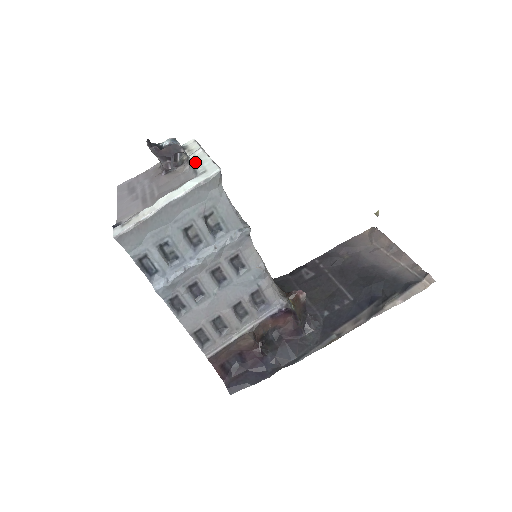
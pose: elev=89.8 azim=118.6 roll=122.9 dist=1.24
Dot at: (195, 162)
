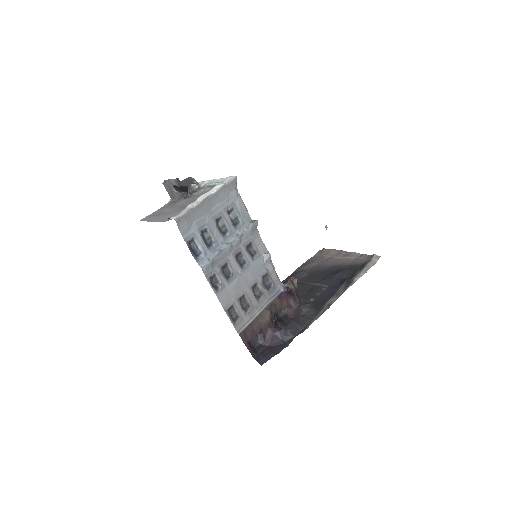
Dot at: (209, 183)
